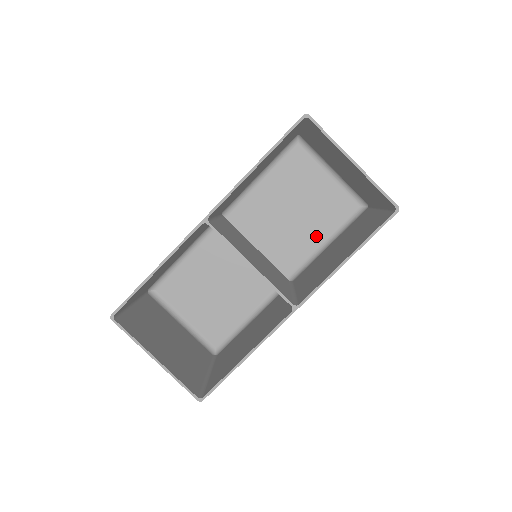
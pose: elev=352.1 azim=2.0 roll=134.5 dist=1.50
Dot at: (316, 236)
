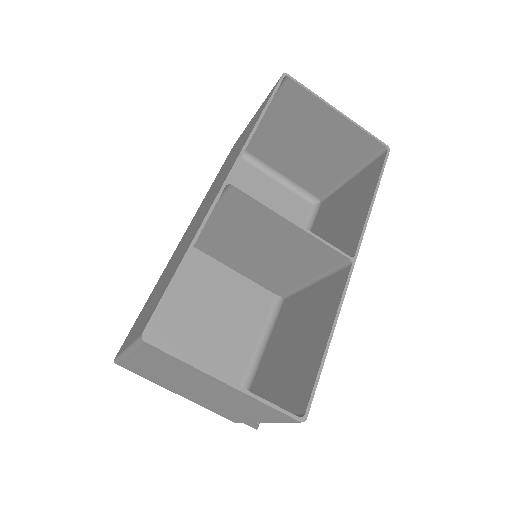
Dot at: occluded
